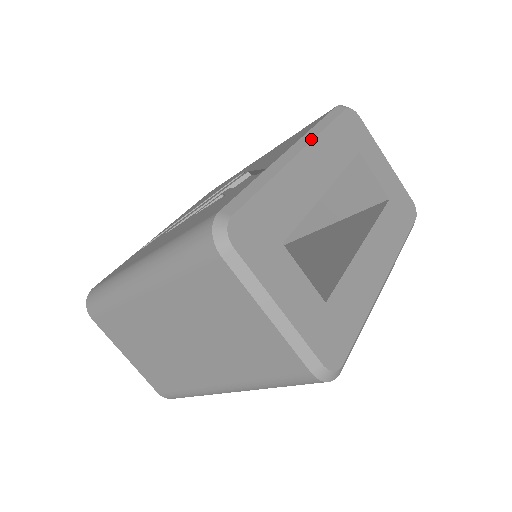
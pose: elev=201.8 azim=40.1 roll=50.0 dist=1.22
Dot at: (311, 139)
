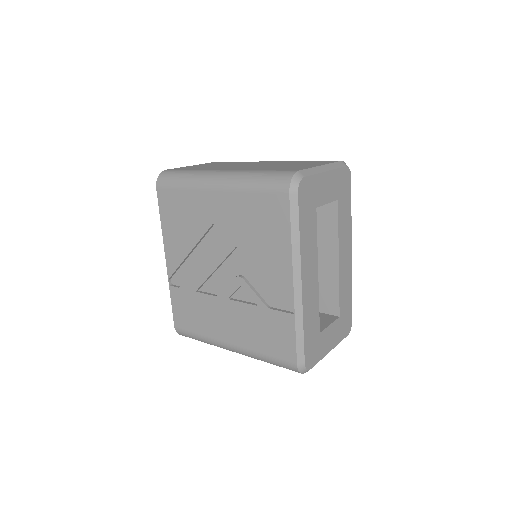
Dot at: (300, 262)
